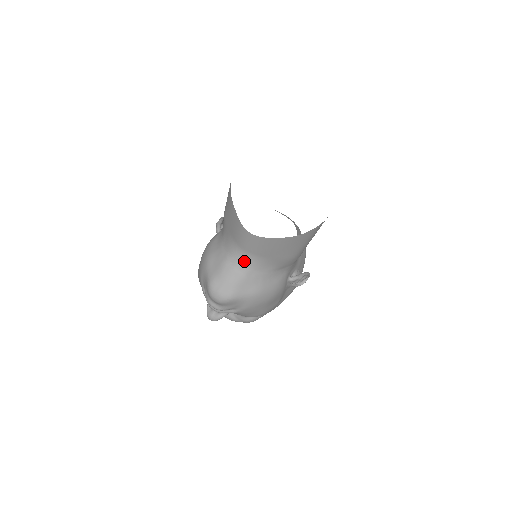
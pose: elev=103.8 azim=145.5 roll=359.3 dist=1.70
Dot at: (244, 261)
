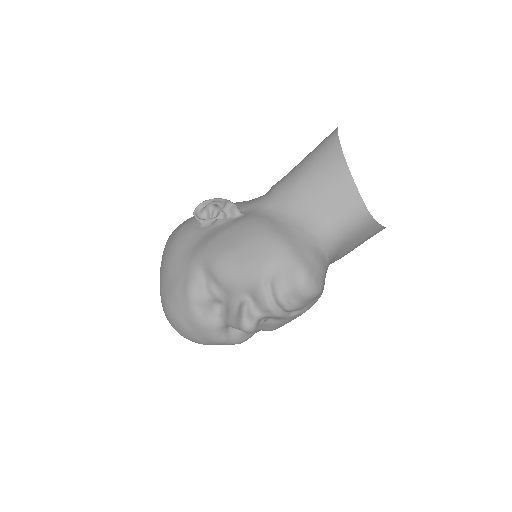
Dot at: (331, 247)
